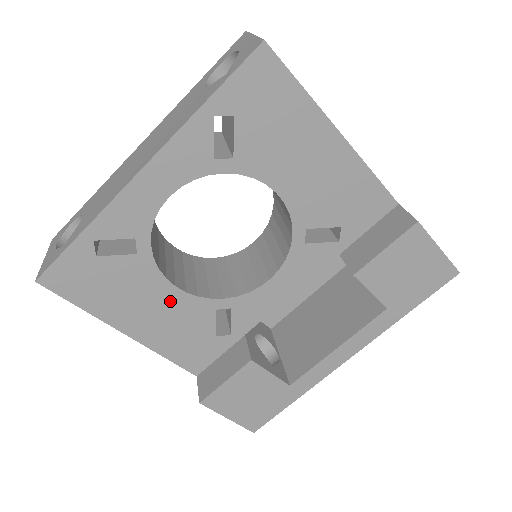
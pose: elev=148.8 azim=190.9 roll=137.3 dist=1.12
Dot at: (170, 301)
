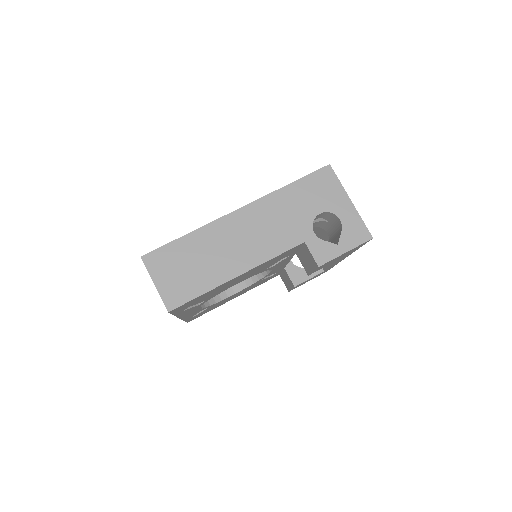
Dot at: (238, 293)
